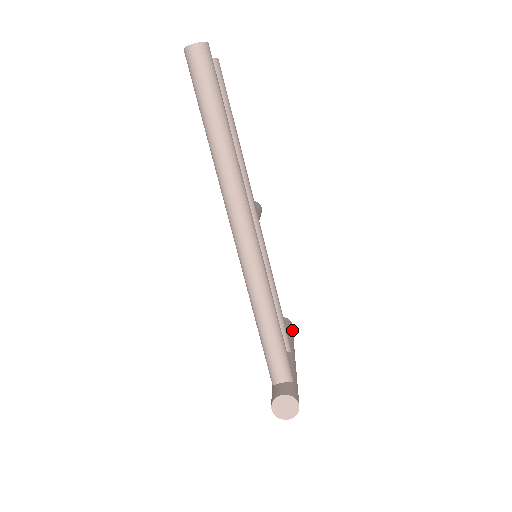
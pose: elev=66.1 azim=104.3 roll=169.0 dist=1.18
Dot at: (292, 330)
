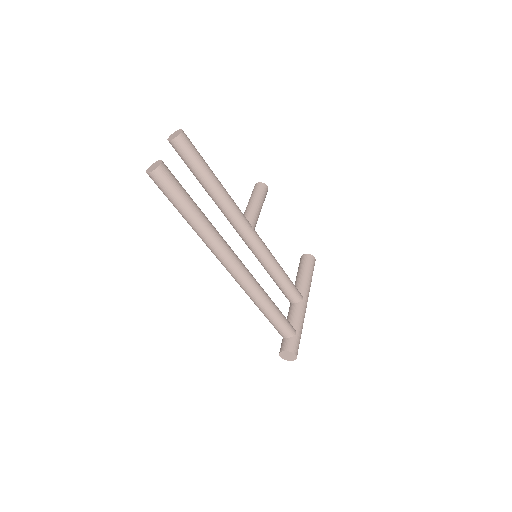
Dot at: (312, 267)
